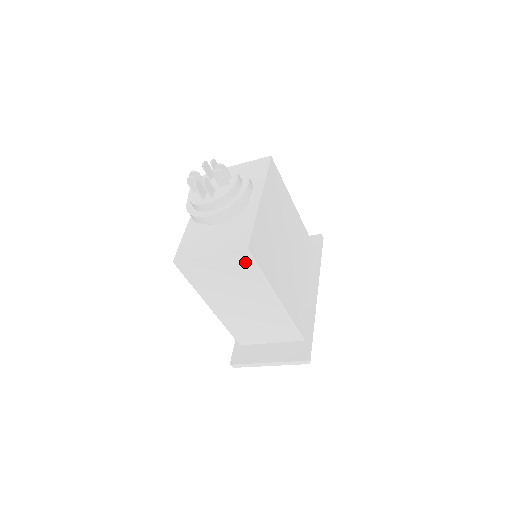
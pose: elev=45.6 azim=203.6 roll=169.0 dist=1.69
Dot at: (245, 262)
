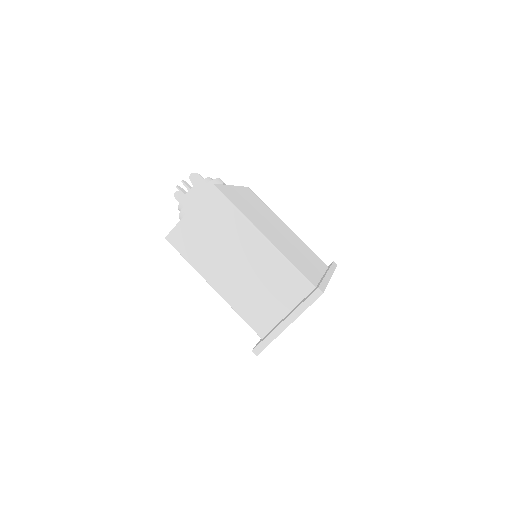
Dot at: (216, 200)
